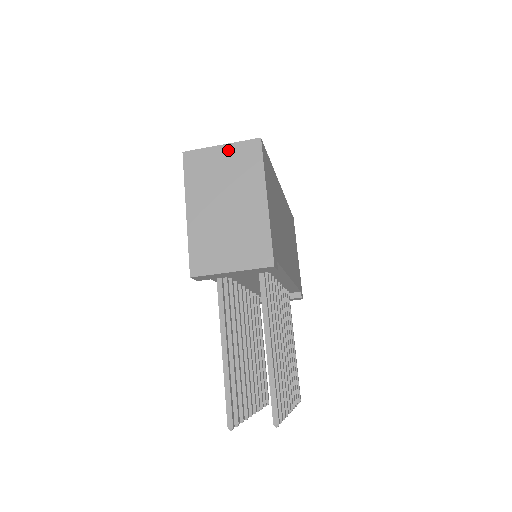
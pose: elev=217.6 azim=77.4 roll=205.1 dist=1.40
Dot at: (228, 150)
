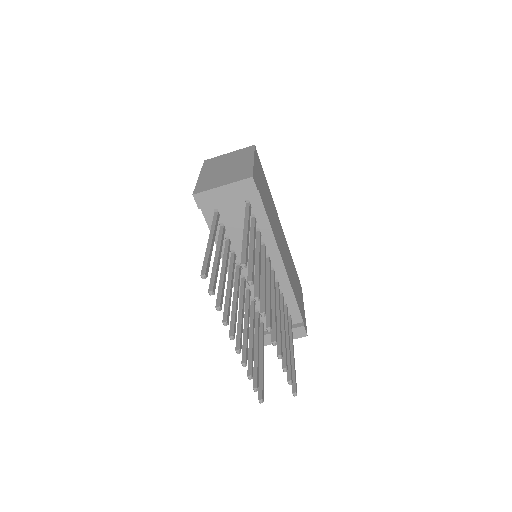
Dot at: (233, 153)
